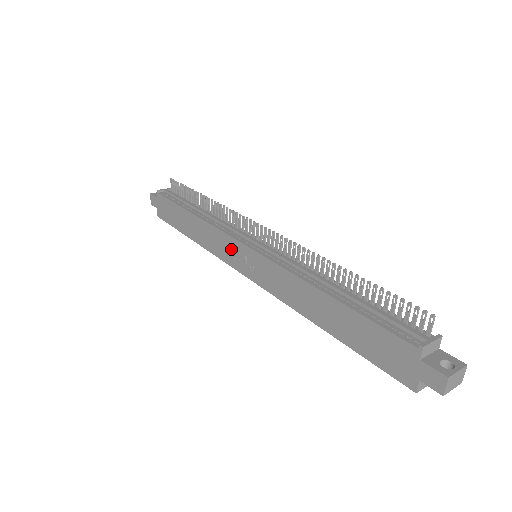
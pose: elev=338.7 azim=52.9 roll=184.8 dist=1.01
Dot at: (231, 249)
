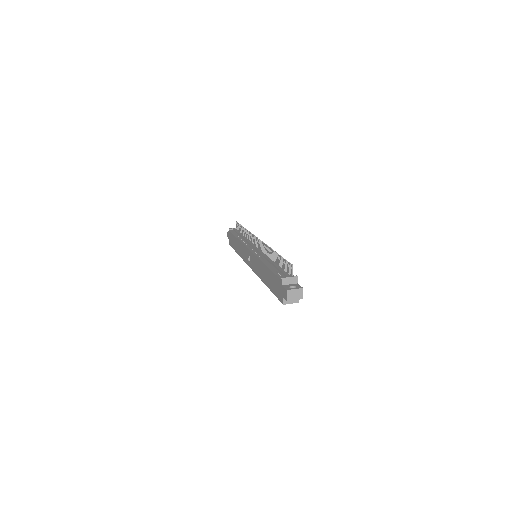
Dot at: (246, 253)
